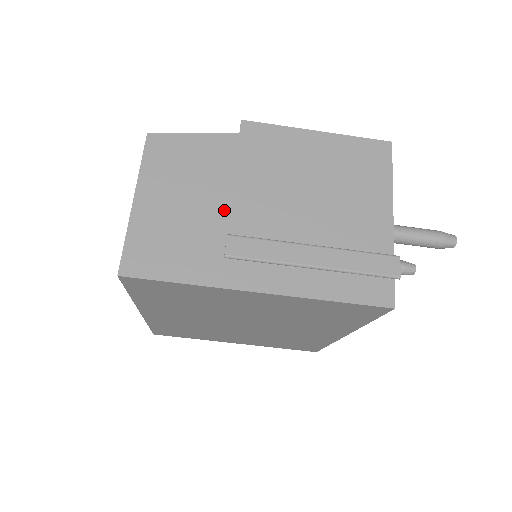
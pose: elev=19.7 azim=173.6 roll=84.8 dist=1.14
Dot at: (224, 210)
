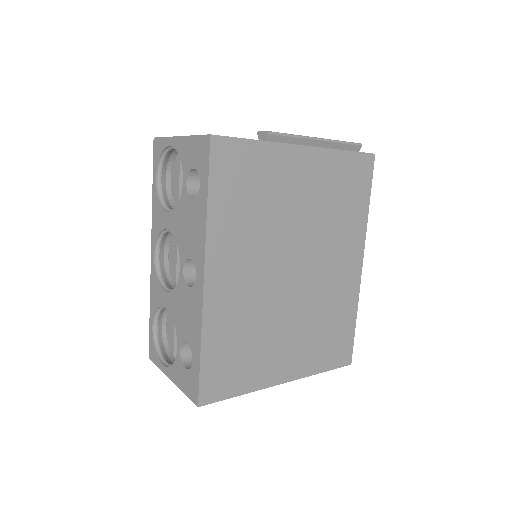
Dot at: occluded
